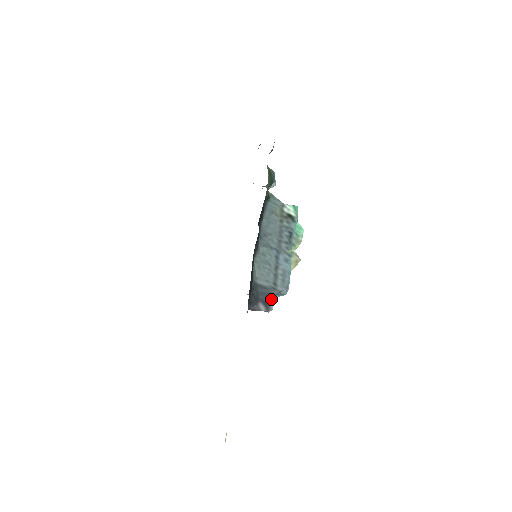
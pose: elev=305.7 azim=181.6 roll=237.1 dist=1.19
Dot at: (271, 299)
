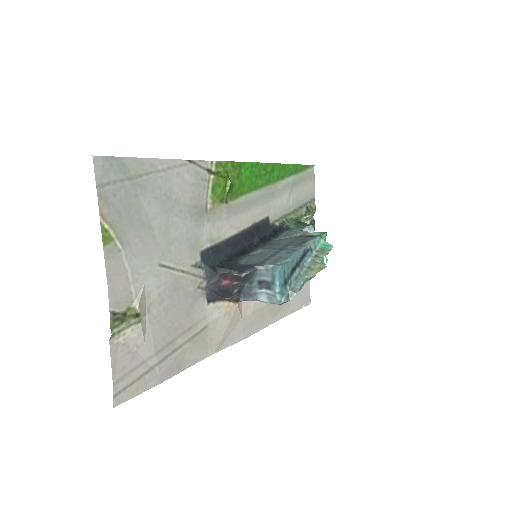
Dot at: (250, 269)
